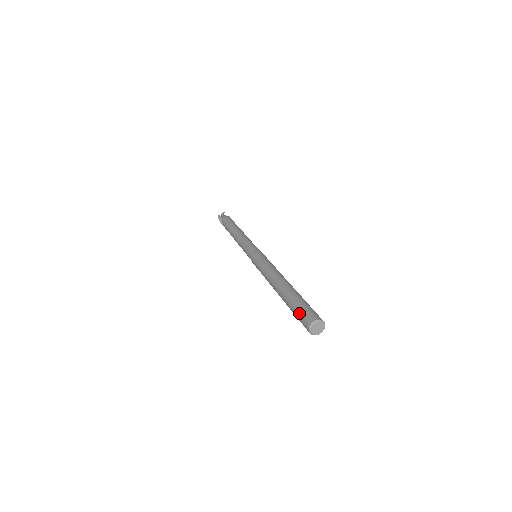
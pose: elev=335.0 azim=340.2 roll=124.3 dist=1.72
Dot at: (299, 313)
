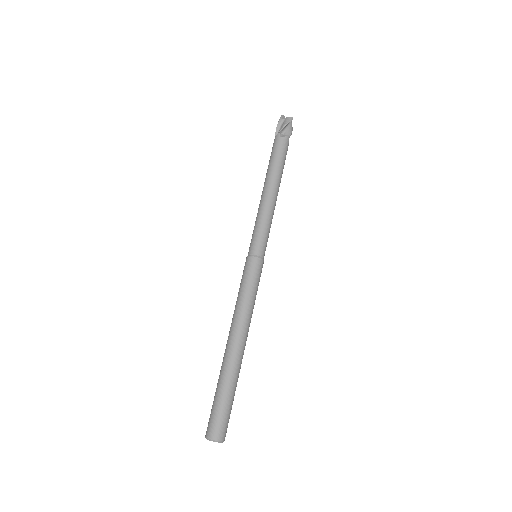
Dot at: (214, 411)
